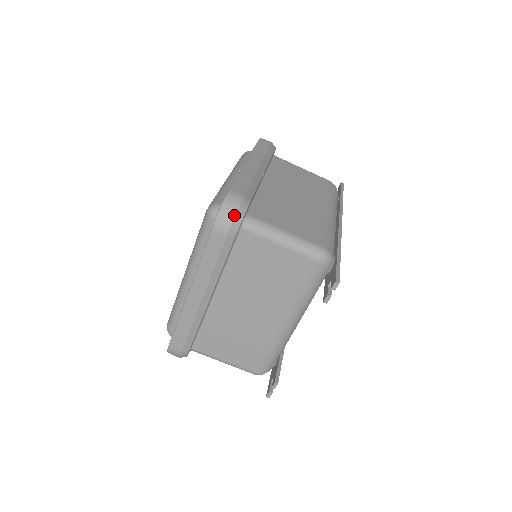
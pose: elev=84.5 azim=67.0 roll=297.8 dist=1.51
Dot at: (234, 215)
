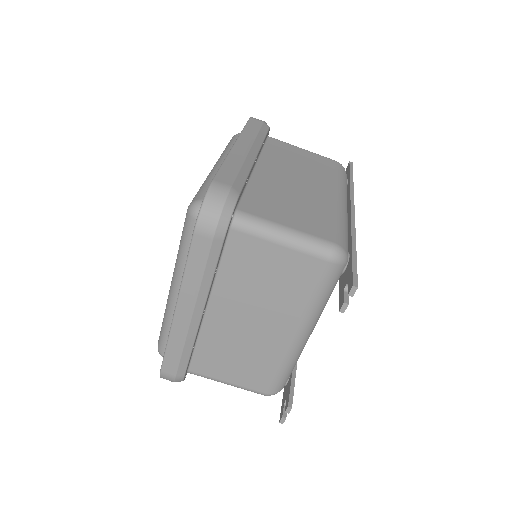
Dot at: (220, 212)
